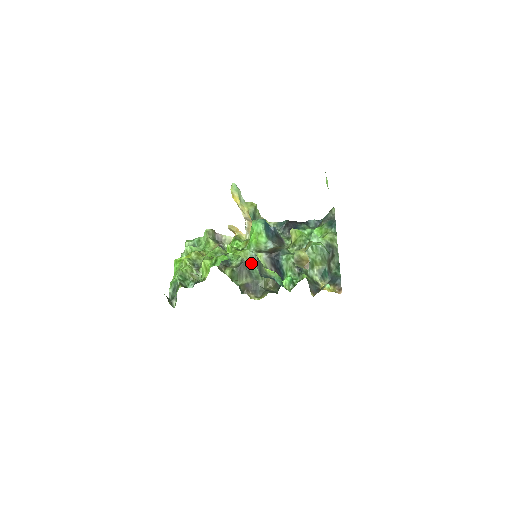
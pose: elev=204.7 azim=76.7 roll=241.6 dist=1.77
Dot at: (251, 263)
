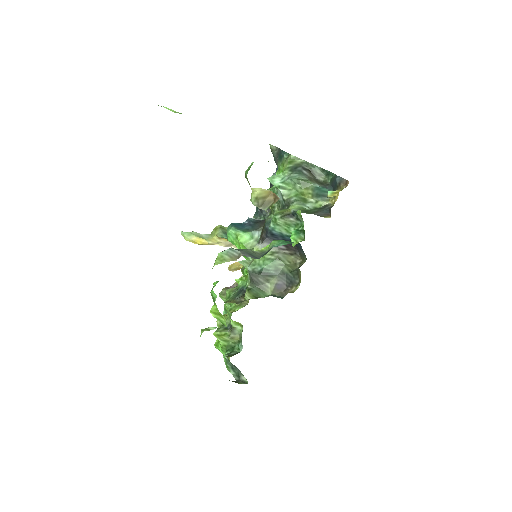
Dot at: (234, 259)
